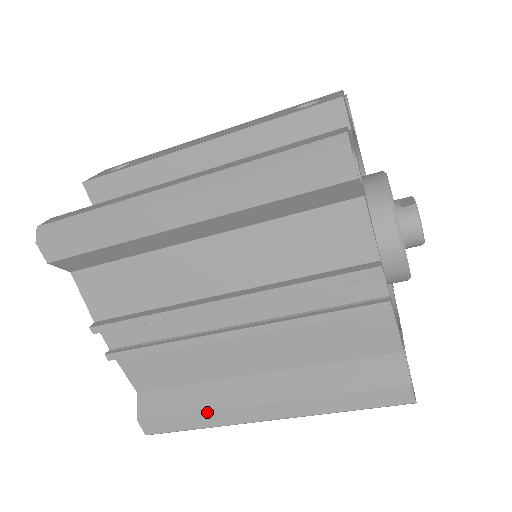
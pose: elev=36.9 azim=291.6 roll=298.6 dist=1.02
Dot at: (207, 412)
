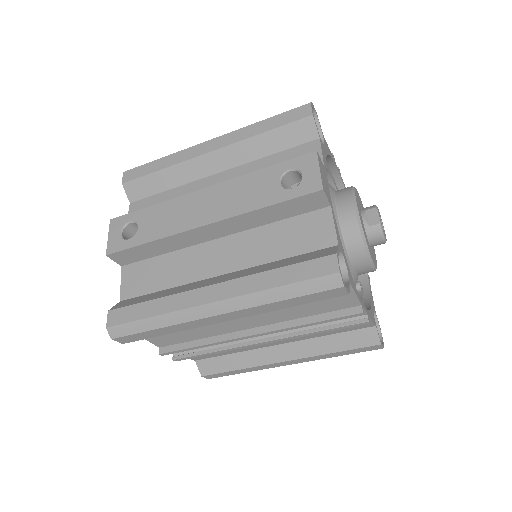
Dot at: (249, 368)
